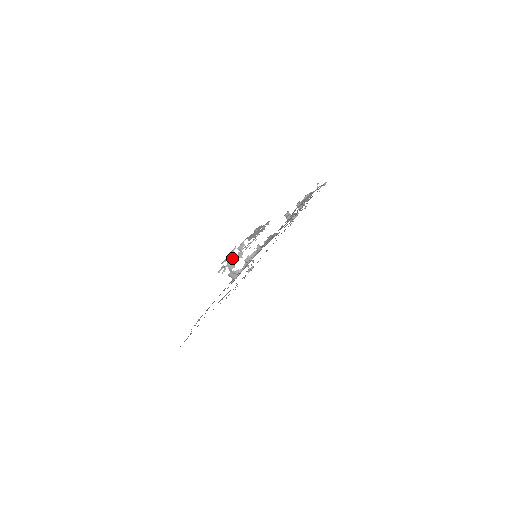
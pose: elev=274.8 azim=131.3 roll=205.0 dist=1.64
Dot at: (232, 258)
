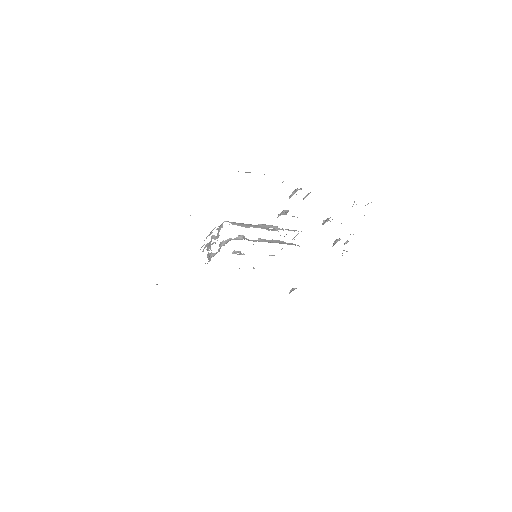
Dot at: (211, 237)
